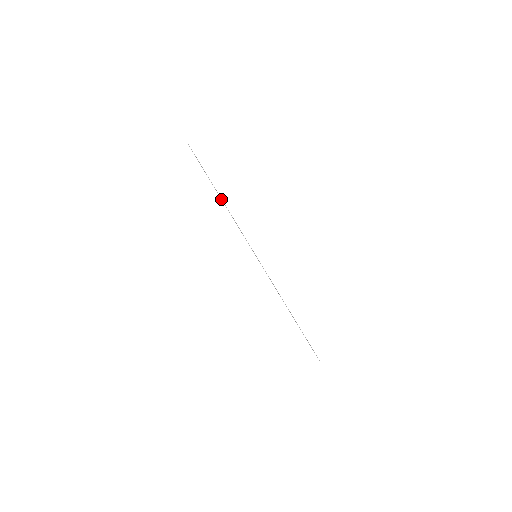
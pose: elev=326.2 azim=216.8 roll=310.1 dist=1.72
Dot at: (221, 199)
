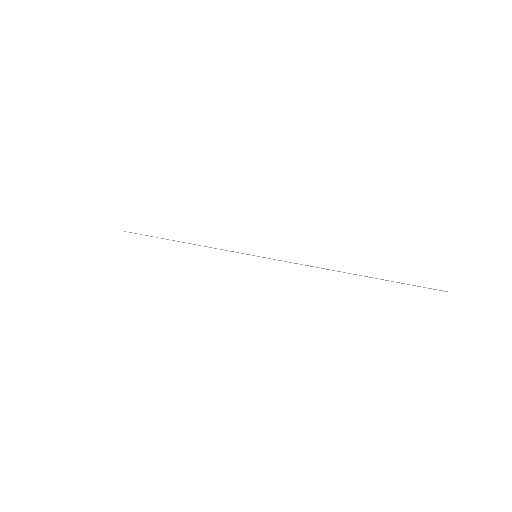
Dot at: (182, 242)
